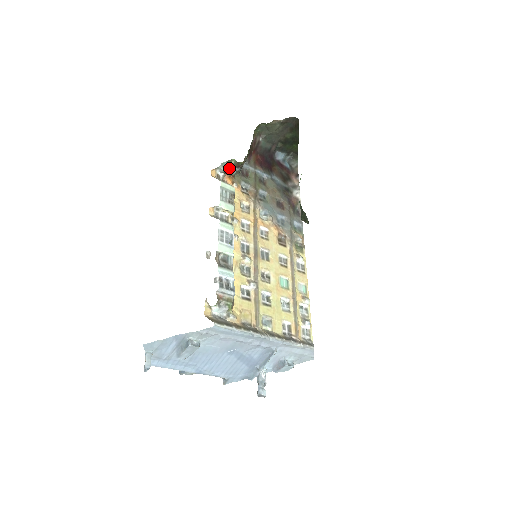
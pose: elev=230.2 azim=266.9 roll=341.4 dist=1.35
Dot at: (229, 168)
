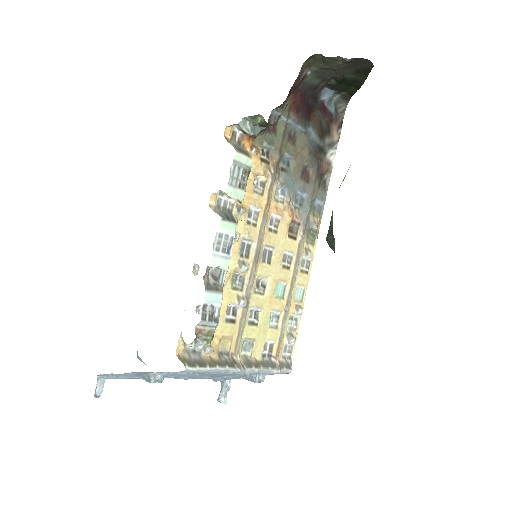
Dot at: (252, 126)
